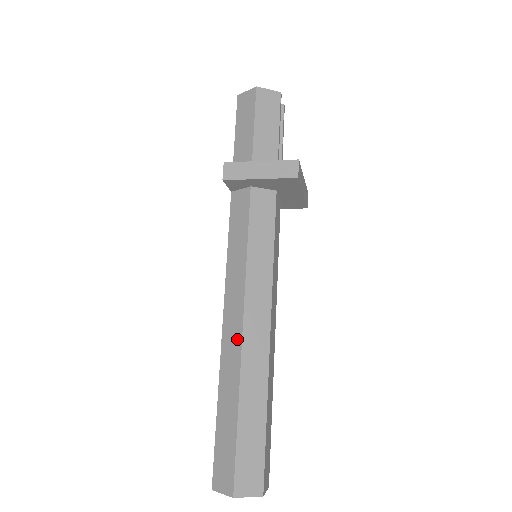
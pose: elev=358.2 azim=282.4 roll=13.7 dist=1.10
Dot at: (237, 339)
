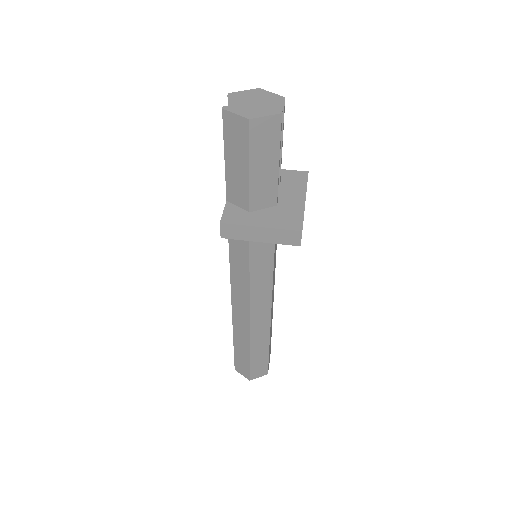
Dot at: (245, 320)
